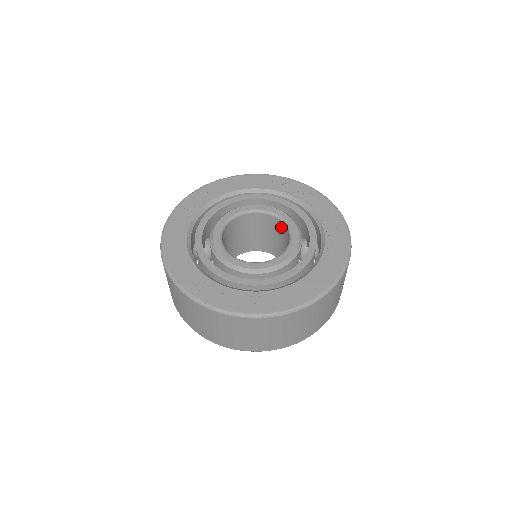
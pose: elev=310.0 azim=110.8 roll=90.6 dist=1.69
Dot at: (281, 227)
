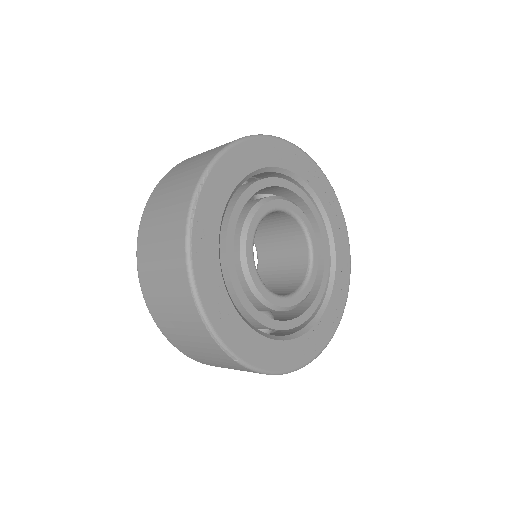
Dot at: (301, 268)
